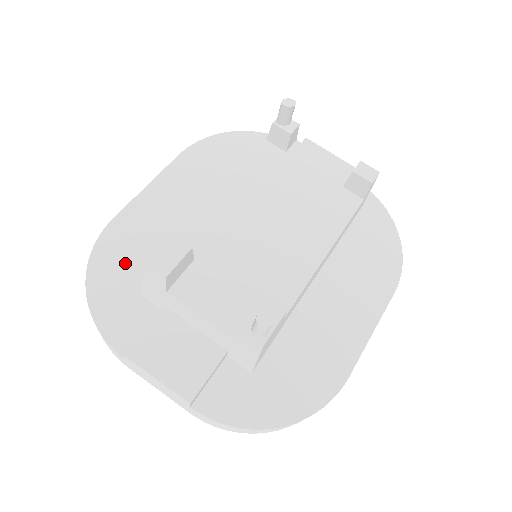
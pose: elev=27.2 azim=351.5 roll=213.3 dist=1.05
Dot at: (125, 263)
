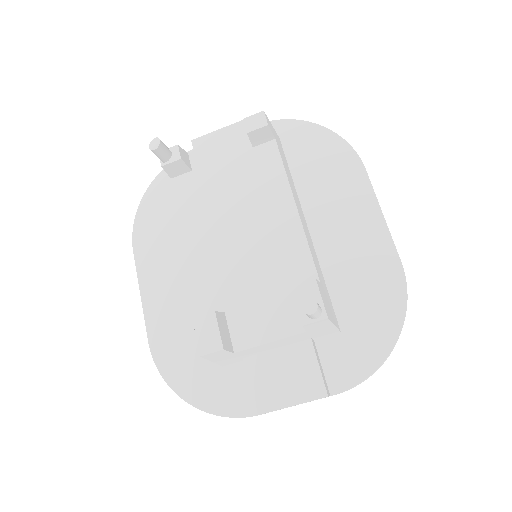
Dot at: (189, 360)
